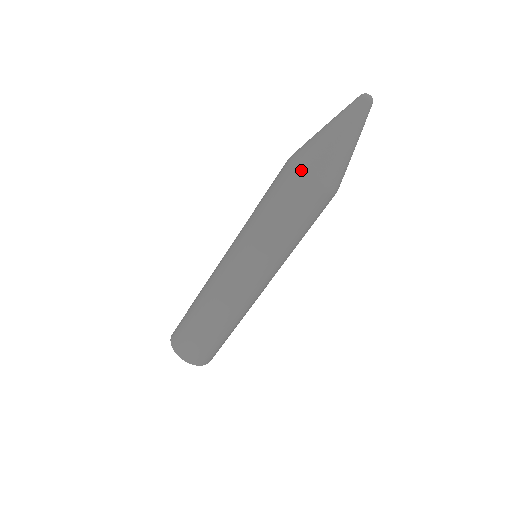
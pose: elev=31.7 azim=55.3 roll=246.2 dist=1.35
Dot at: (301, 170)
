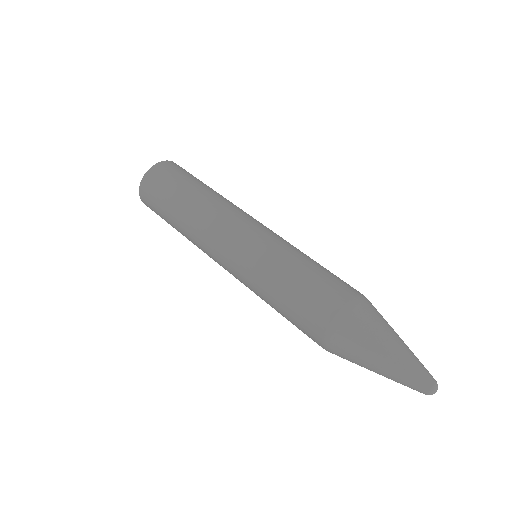
Dot at: (327, 345)
